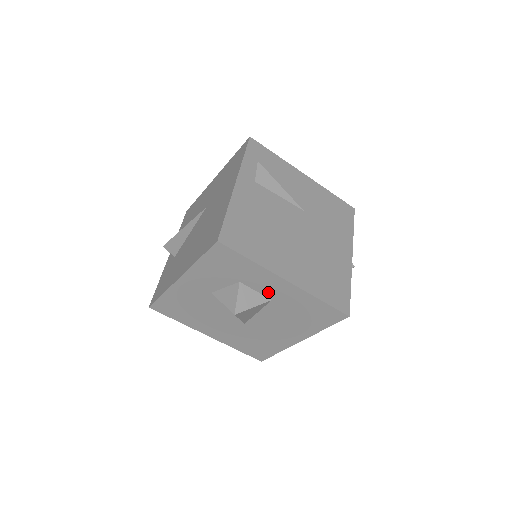
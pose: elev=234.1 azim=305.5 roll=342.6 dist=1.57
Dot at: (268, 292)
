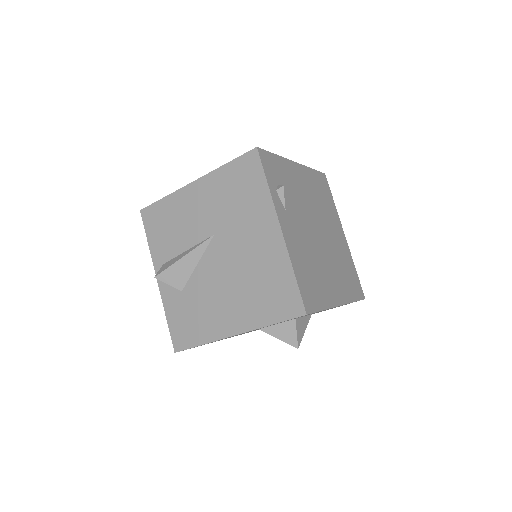
Dot at: occluded
